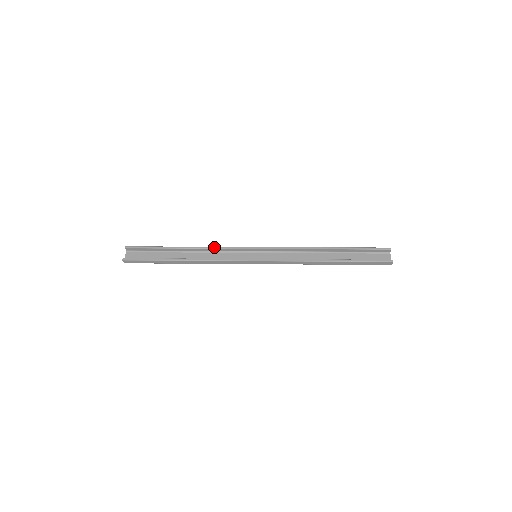
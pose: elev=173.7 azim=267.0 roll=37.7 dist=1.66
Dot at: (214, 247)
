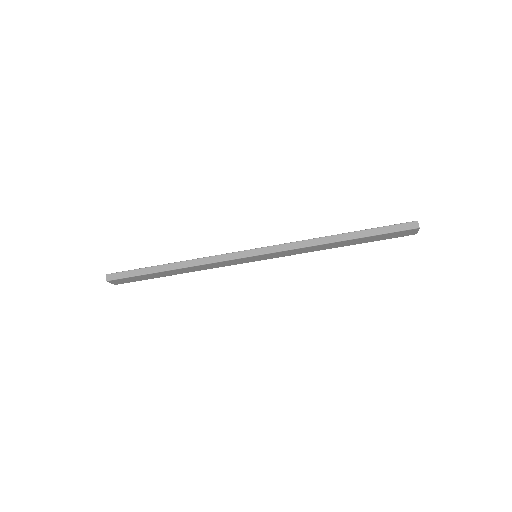
Dot at: occluded
